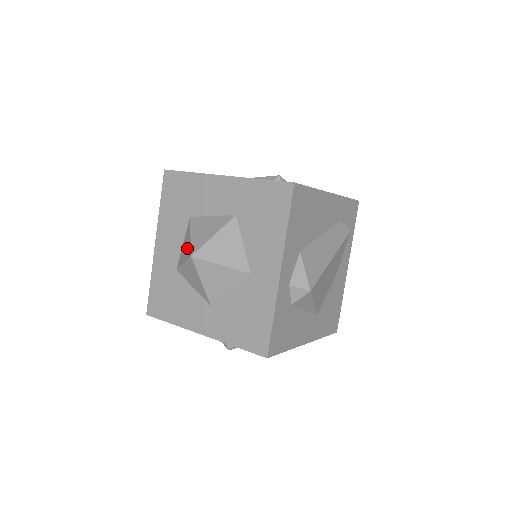
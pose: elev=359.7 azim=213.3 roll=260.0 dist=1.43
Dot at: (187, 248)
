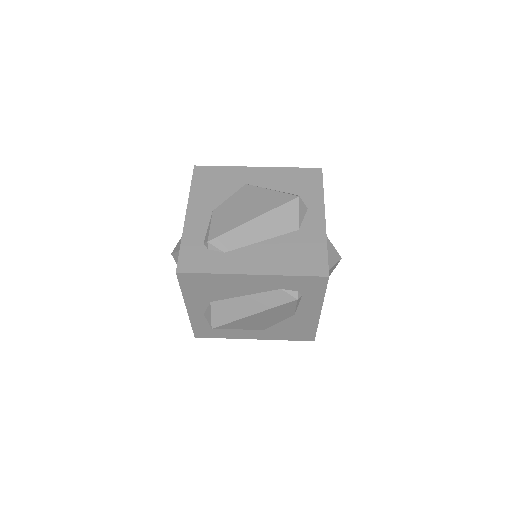
Dot at: occluded
